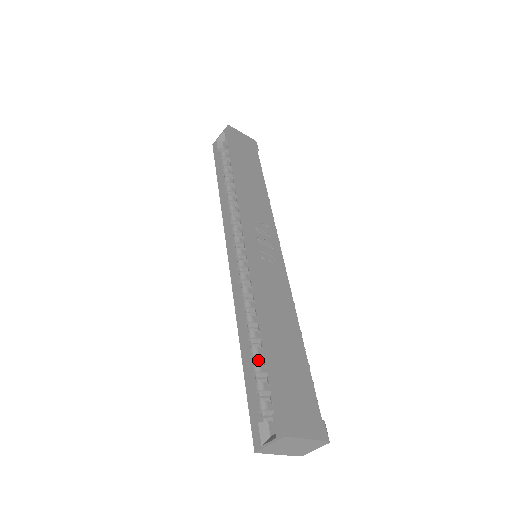
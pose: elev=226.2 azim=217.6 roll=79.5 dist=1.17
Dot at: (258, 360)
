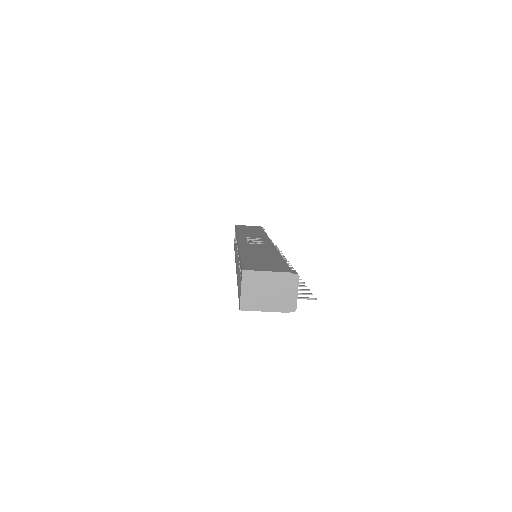
Dot at: occluded
